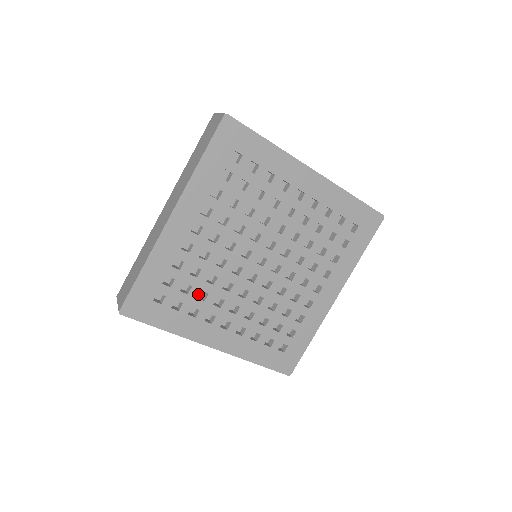
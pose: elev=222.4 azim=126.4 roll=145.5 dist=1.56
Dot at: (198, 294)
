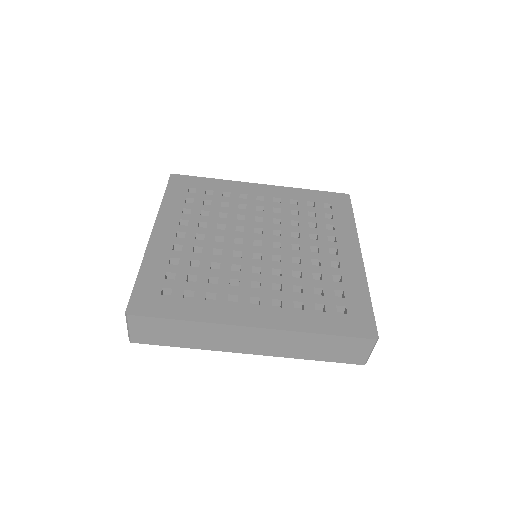
Dot at: (207, 280)
